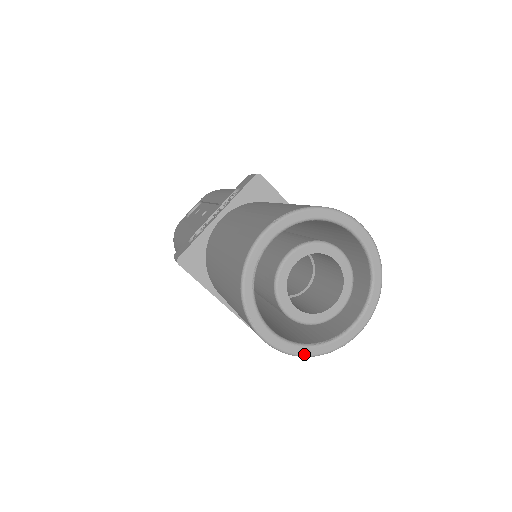
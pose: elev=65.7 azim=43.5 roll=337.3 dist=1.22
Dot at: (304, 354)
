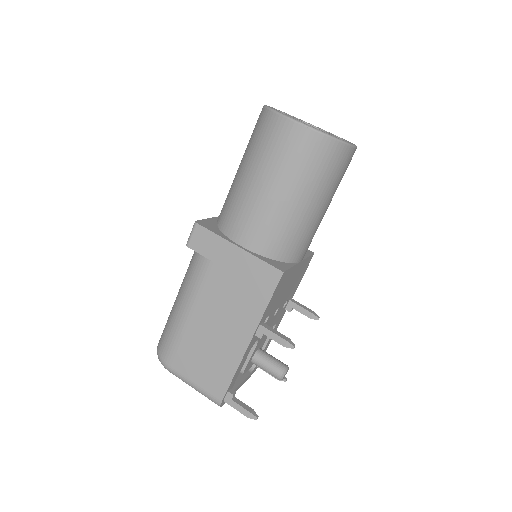
Dot at: (326, 133)
